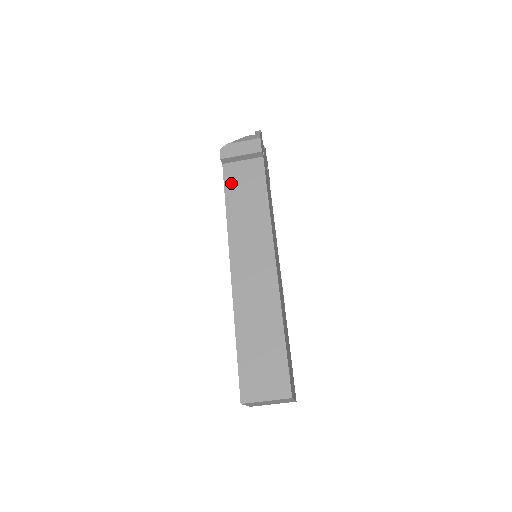
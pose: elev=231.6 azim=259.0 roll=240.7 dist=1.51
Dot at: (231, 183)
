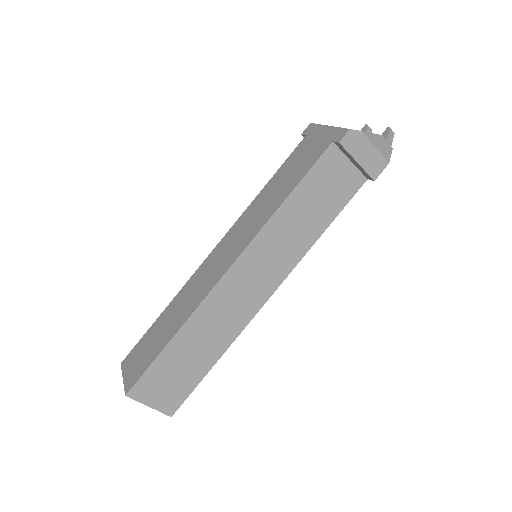
Dot at: (317, 175)
